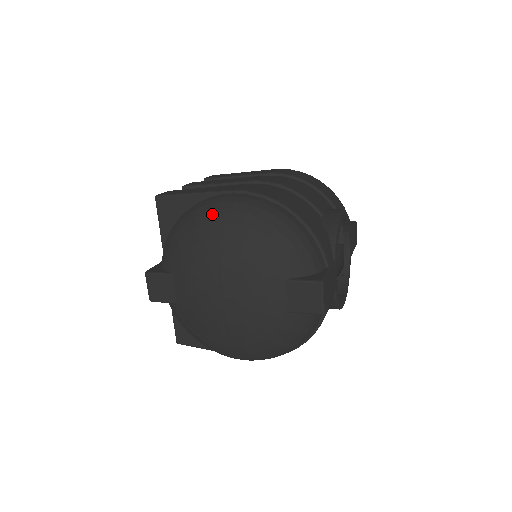
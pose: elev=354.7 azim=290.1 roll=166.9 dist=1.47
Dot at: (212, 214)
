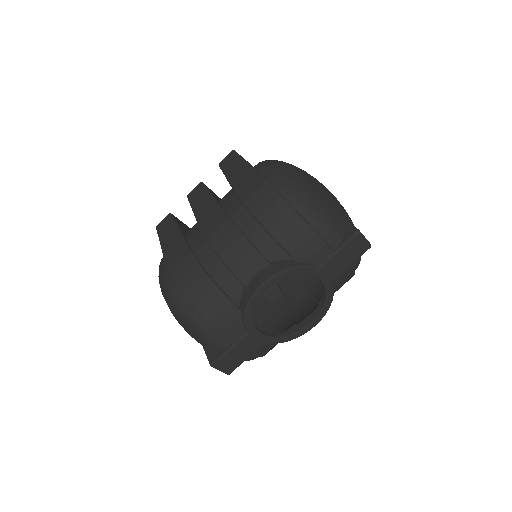
Dot at: occluded
